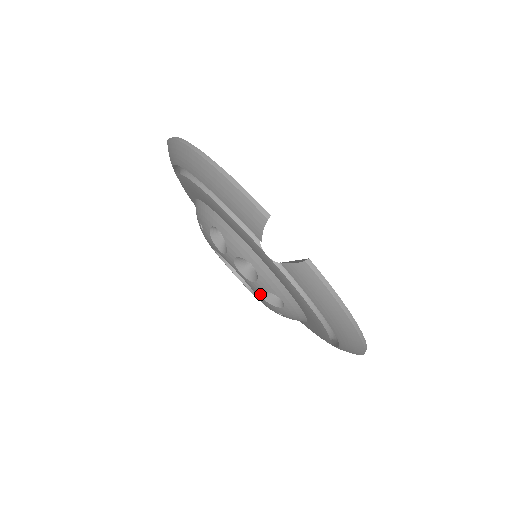
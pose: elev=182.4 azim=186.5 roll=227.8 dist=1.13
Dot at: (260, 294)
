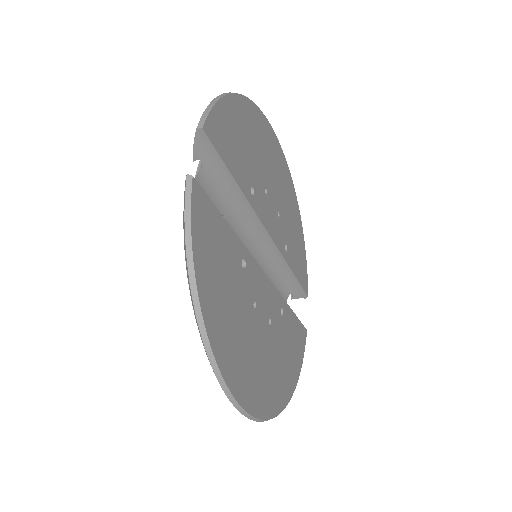
Dot at: occluded
